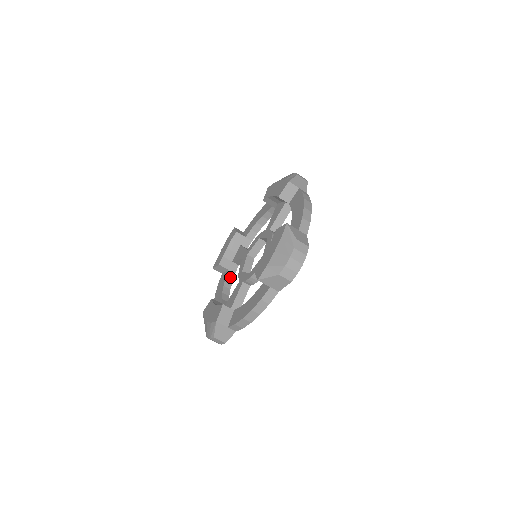
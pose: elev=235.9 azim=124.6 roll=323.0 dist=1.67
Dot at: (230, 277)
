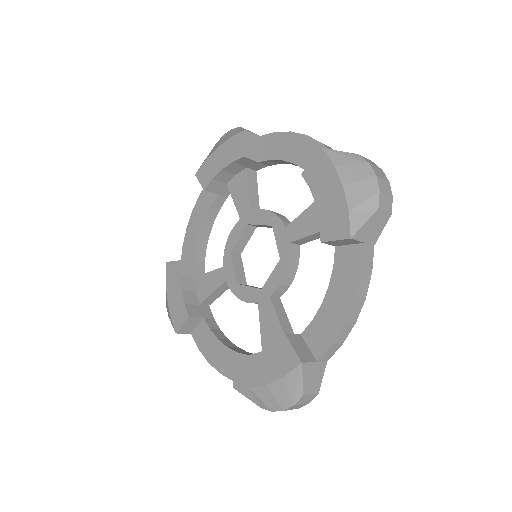
Dot at: (218, 204)
